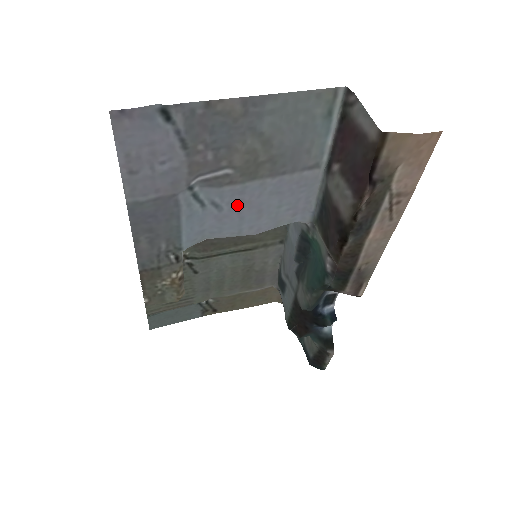
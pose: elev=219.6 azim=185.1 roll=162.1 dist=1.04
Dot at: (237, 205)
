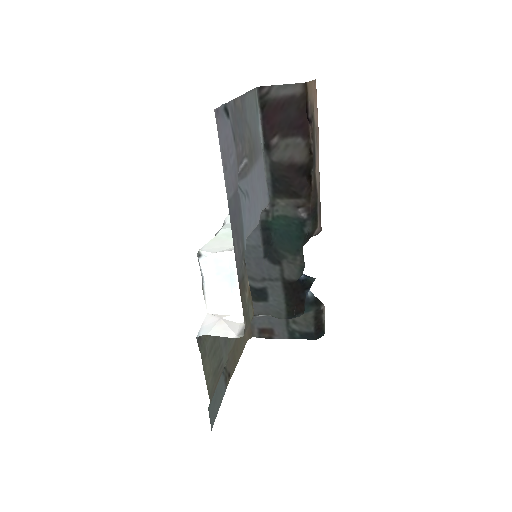
Dot at: (252, 193)
